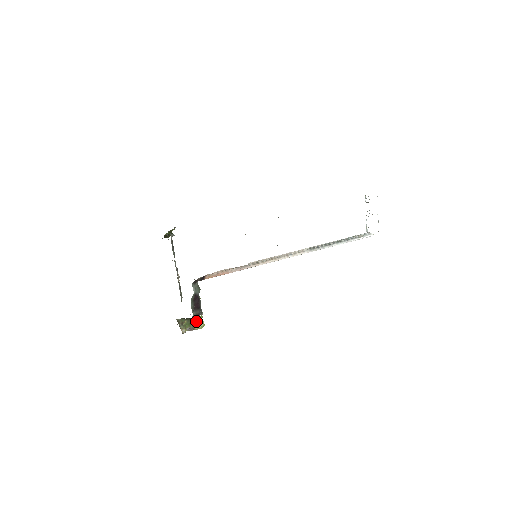
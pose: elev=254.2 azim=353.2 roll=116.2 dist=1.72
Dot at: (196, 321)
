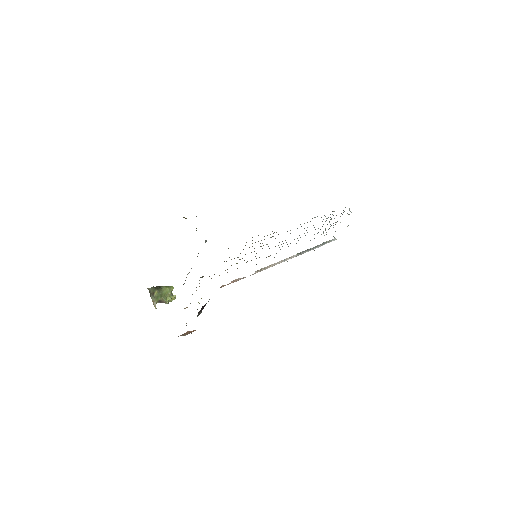
Dot at: (168, 293)
